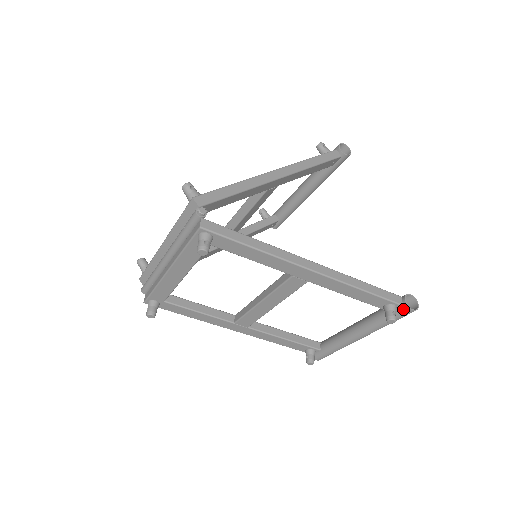
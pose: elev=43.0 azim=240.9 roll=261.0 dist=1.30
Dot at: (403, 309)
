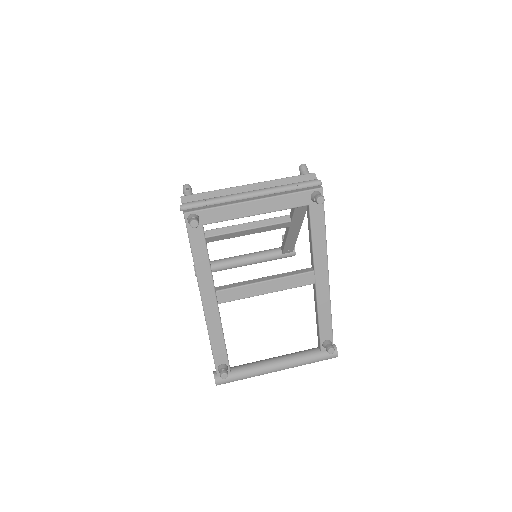
Dot at: occluded
